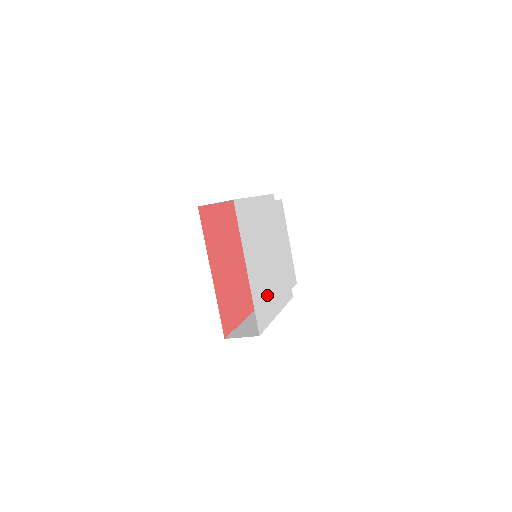
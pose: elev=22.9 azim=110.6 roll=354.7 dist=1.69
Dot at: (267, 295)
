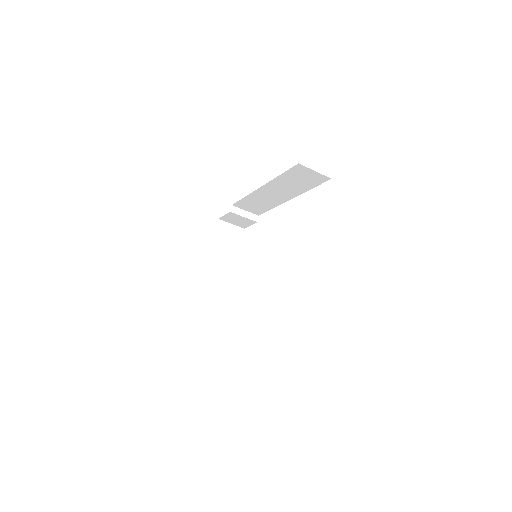
Dot at: occluded
